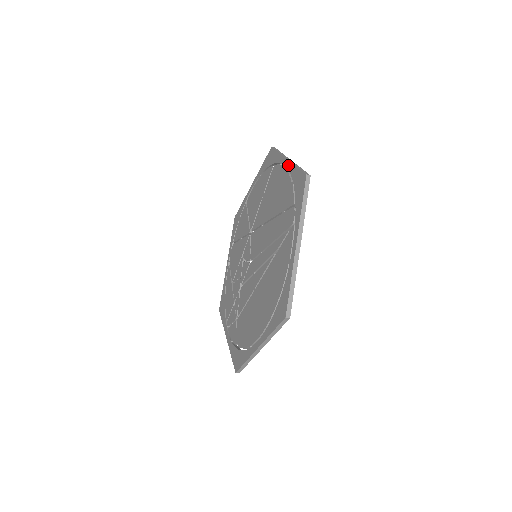
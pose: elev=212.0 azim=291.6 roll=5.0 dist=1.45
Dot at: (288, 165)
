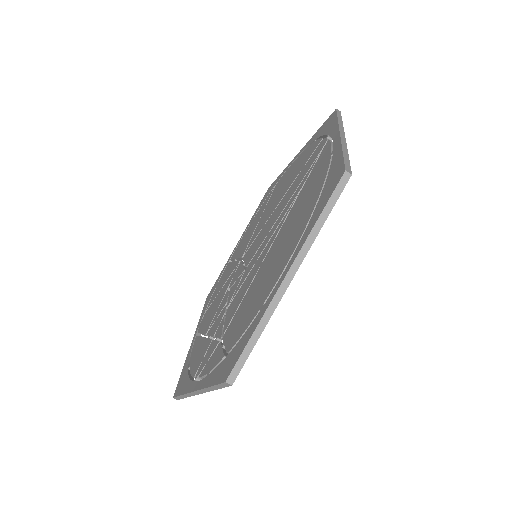
Dot at: (301, 150)
